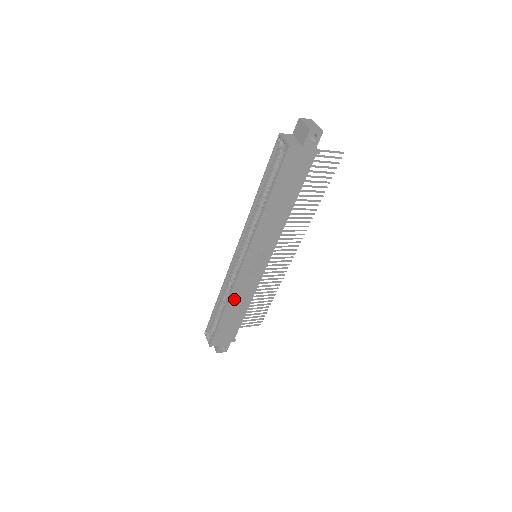
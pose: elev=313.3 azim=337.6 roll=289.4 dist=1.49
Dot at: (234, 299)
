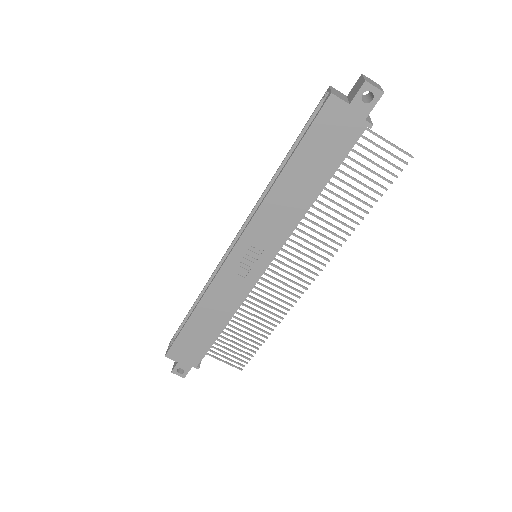
Dot at: (210, 301)
